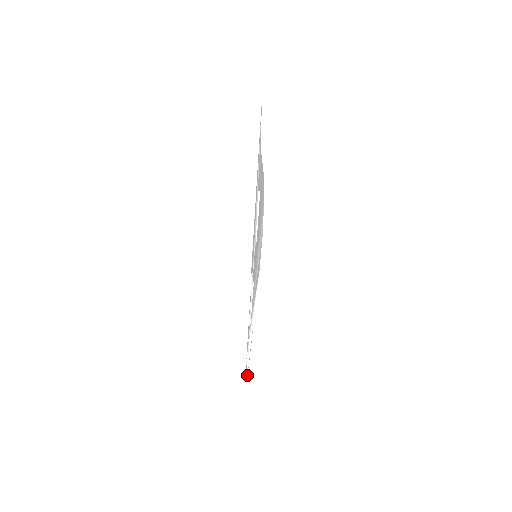
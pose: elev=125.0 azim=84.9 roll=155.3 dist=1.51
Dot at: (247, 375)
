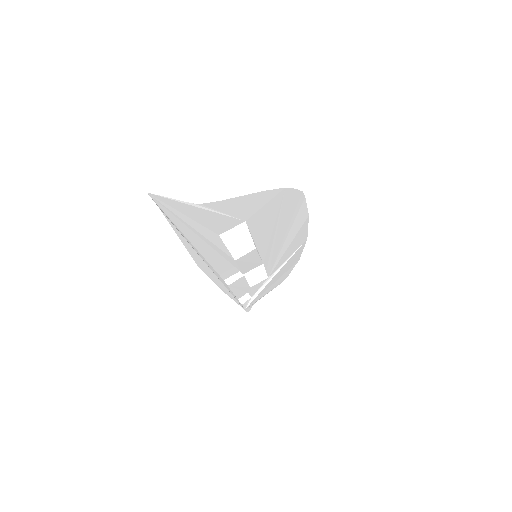
Dot at: (247, 306)
